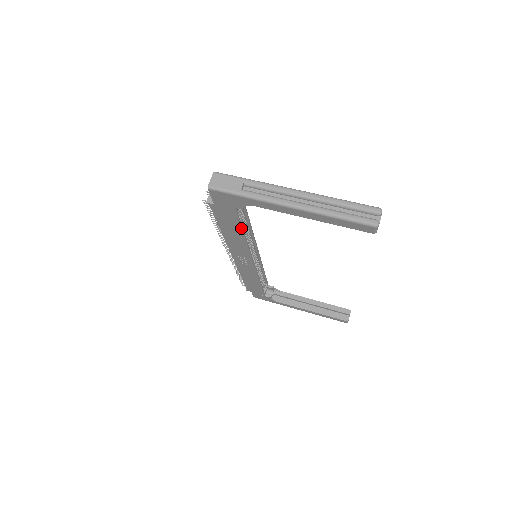
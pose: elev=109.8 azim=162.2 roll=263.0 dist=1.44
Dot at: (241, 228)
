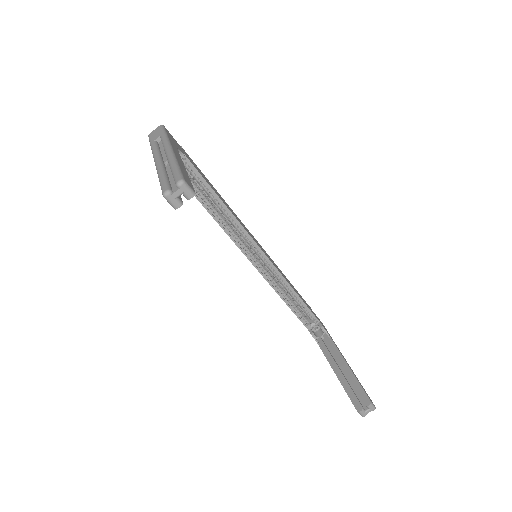
Dot at: (197, 198)
